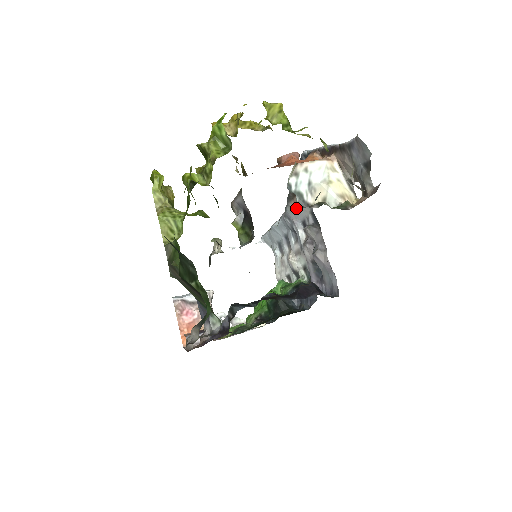
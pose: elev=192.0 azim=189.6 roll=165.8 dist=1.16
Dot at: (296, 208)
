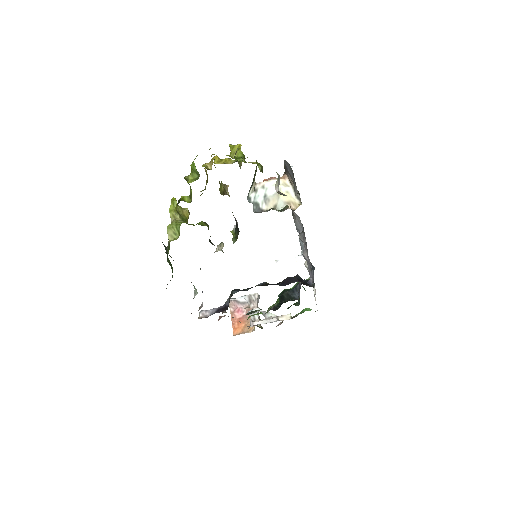
Dot at: (296, 221)
